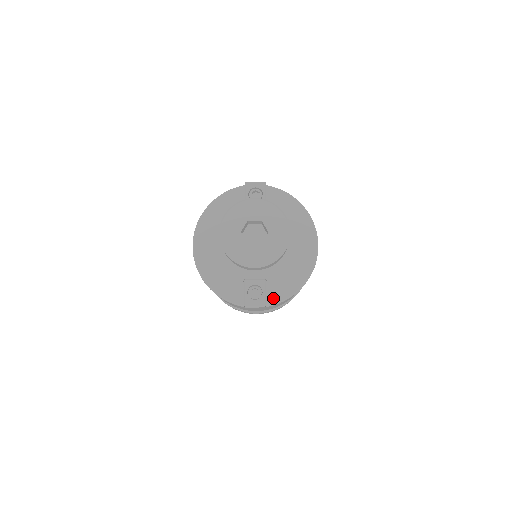
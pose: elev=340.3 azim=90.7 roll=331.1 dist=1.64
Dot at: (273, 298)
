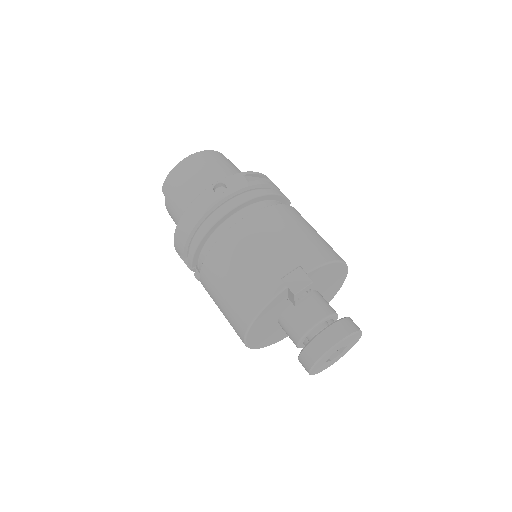
Dot at: occluded
